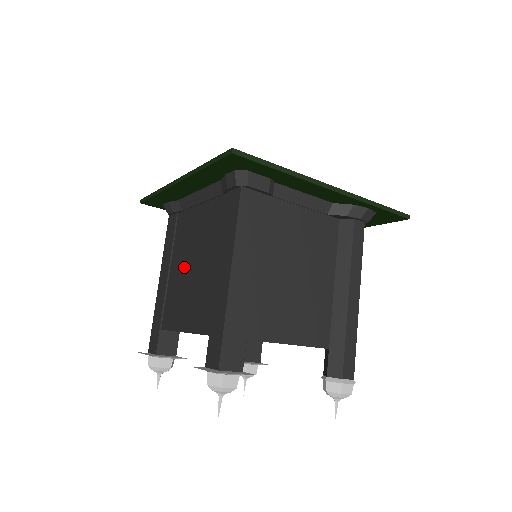
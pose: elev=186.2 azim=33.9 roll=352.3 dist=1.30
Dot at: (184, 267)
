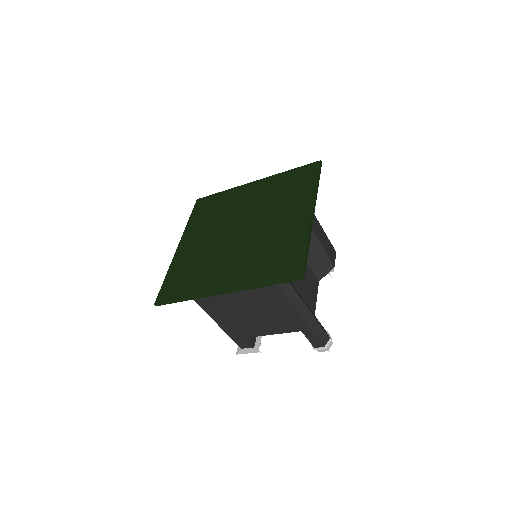
Dot at: occluded
